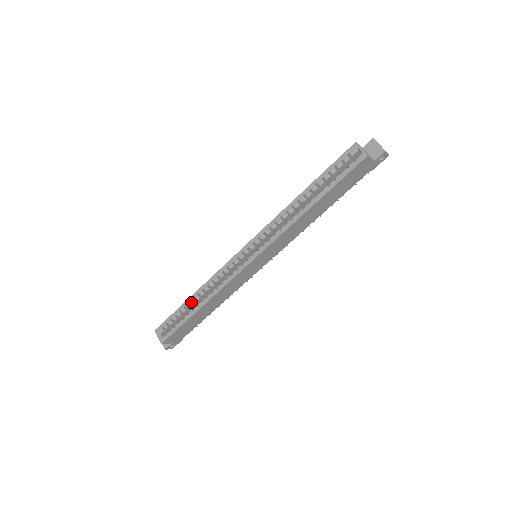
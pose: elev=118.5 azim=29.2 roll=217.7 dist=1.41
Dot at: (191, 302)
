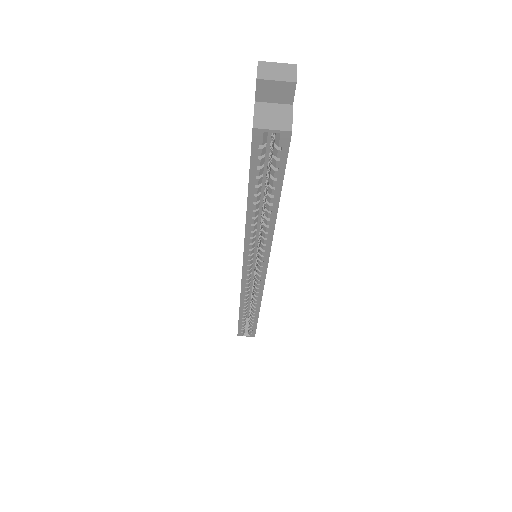
Dot at: (244, 315)
